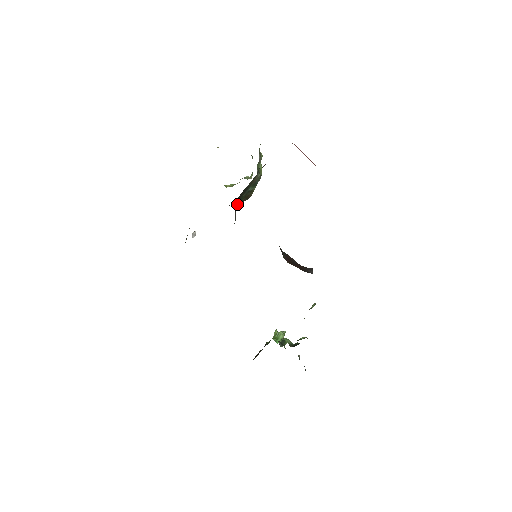
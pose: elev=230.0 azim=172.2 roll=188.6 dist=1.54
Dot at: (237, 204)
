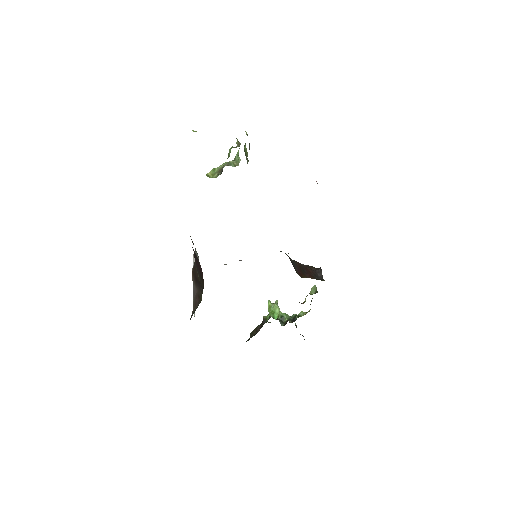
Dot at: occluded
